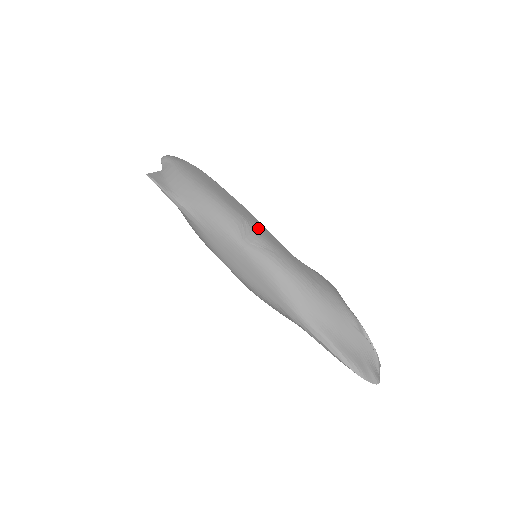
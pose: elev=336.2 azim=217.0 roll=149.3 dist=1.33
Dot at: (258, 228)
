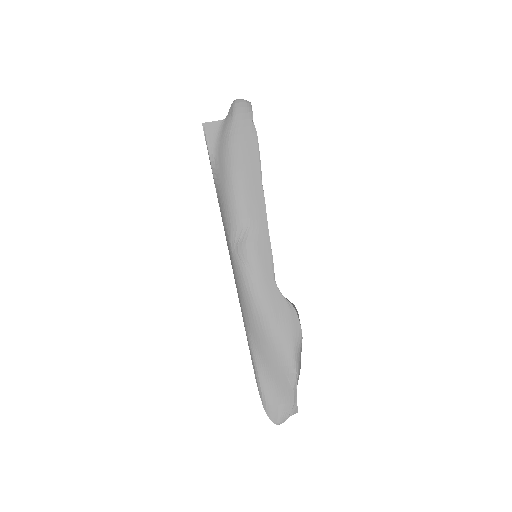
Dot at: (256, 239)
